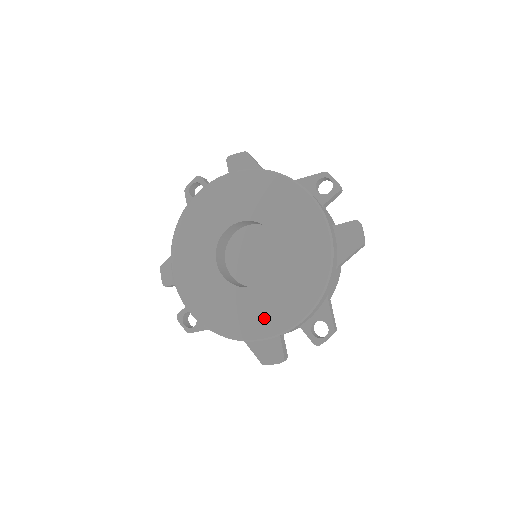
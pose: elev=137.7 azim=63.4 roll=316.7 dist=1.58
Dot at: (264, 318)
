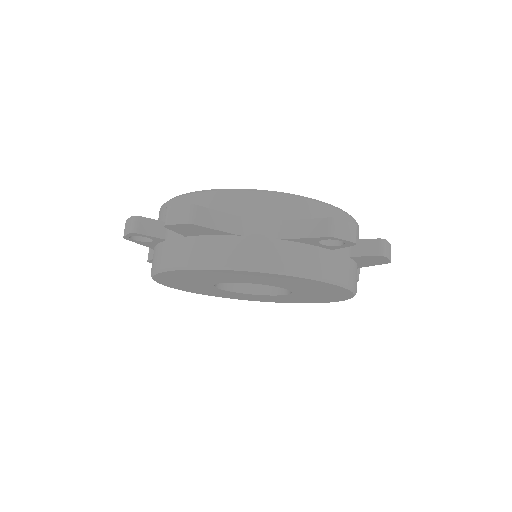
Dot at: occluded
